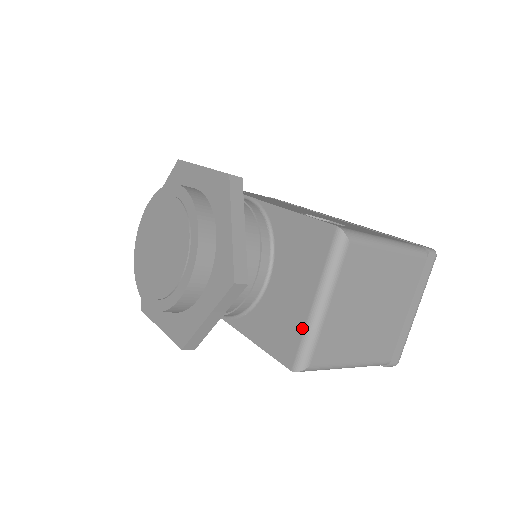
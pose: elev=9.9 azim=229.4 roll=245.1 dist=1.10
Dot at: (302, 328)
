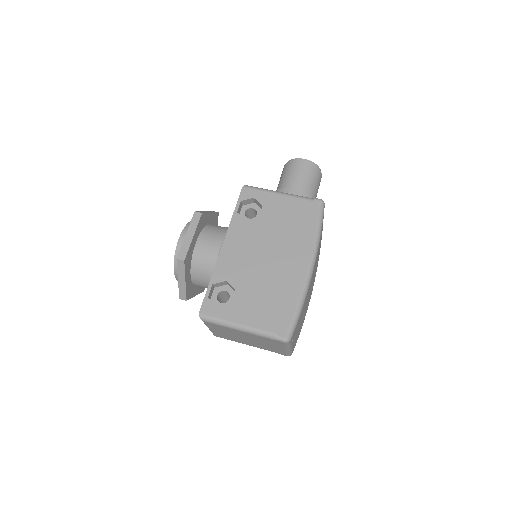
Dot at: occluded
